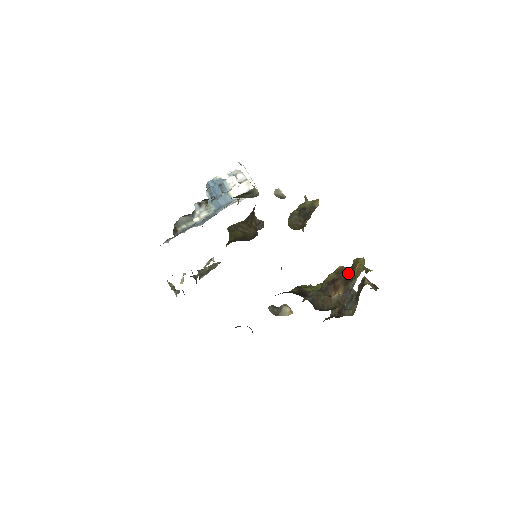
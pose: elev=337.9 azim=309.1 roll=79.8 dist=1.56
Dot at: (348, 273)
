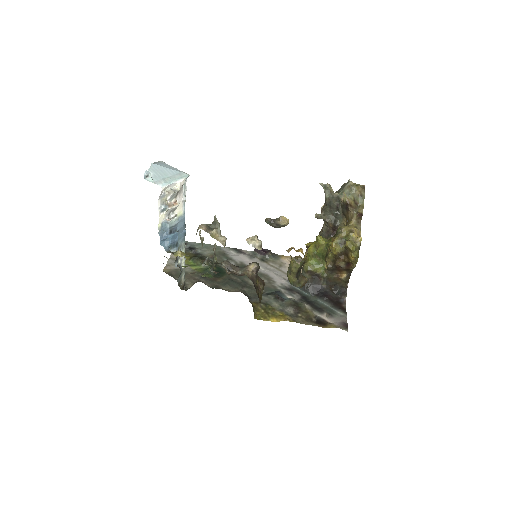
Dot at: (345, 259)
